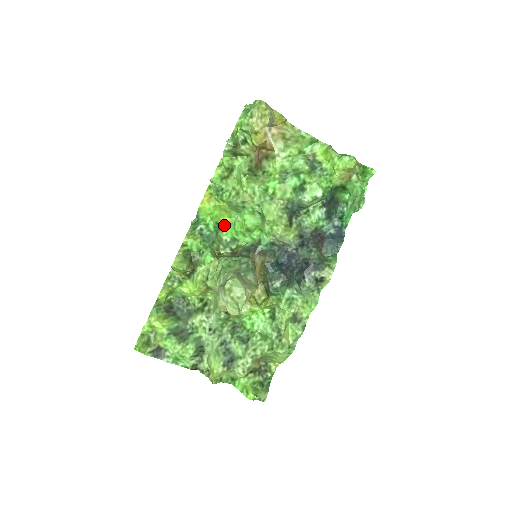
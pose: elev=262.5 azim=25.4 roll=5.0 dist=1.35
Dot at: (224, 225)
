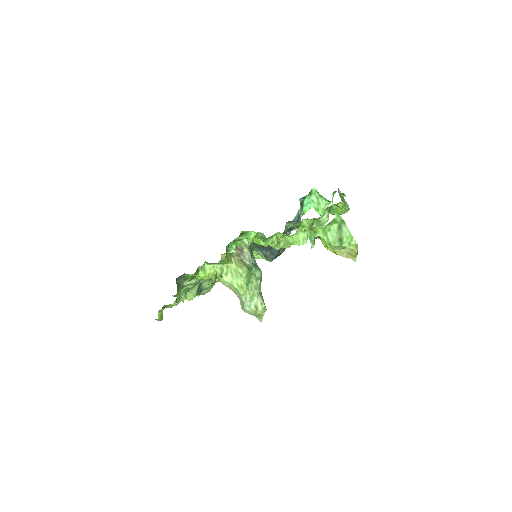
Dot at: (241, 234)
